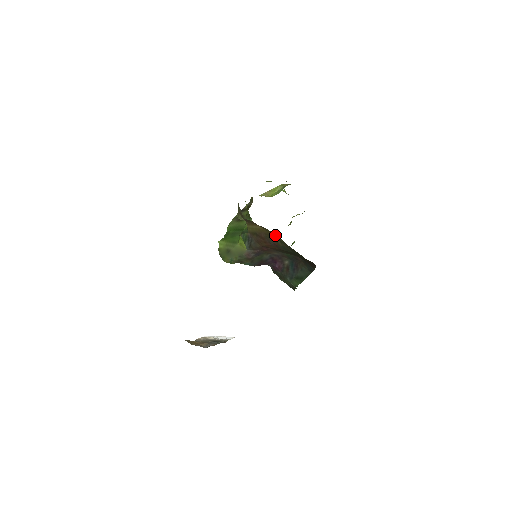
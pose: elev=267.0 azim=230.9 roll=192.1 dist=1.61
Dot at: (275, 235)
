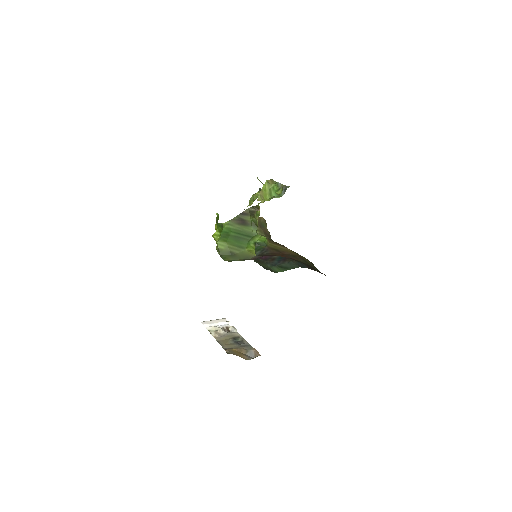
Dot at: (304, 258)
